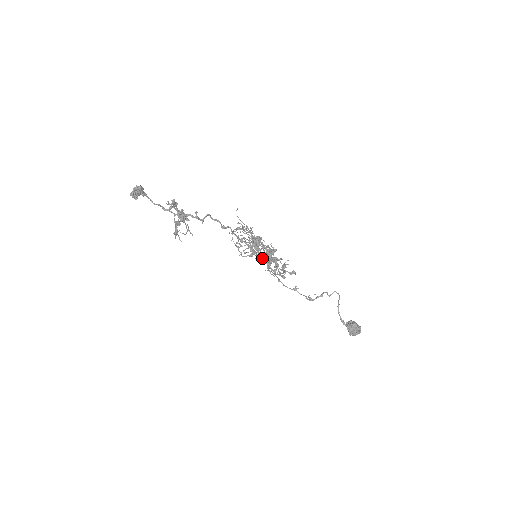
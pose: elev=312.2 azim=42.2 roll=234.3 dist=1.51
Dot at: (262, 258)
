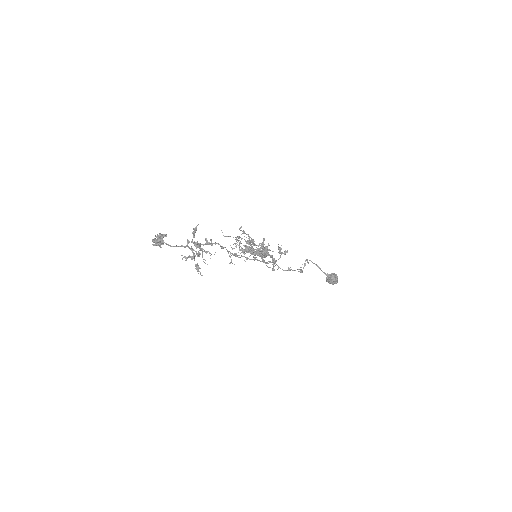
Dot at: occluded
